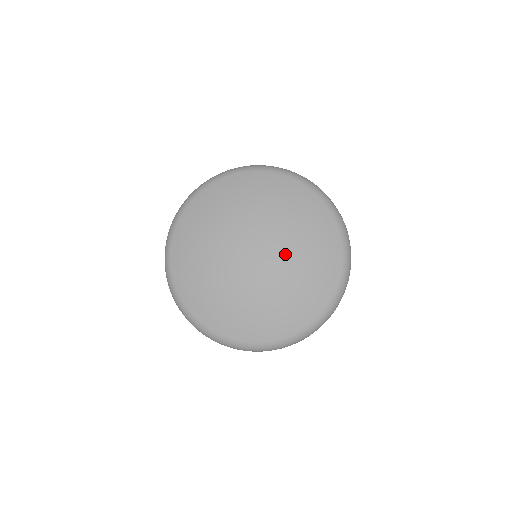
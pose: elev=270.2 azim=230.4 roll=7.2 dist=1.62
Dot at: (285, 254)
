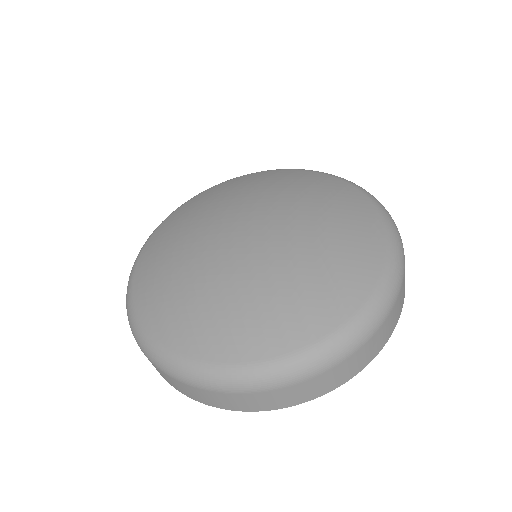
Dot at: (281, 208)
